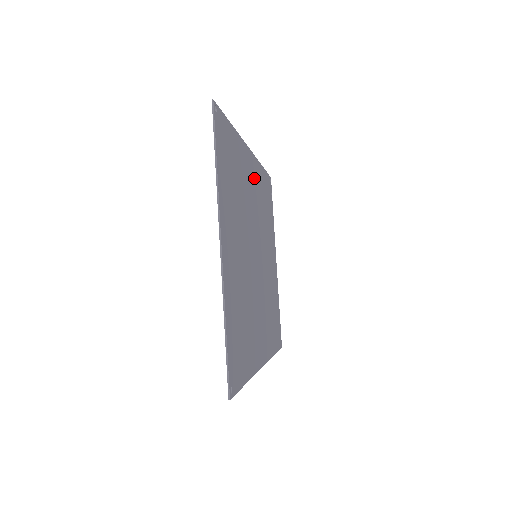
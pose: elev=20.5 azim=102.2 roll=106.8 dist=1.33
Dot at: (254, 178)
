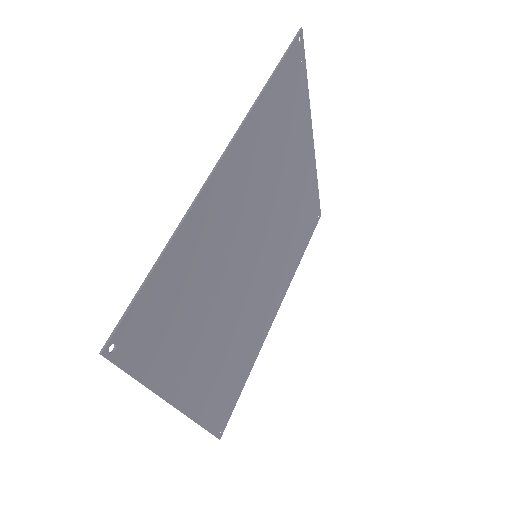
Dot at: (242, 171)
